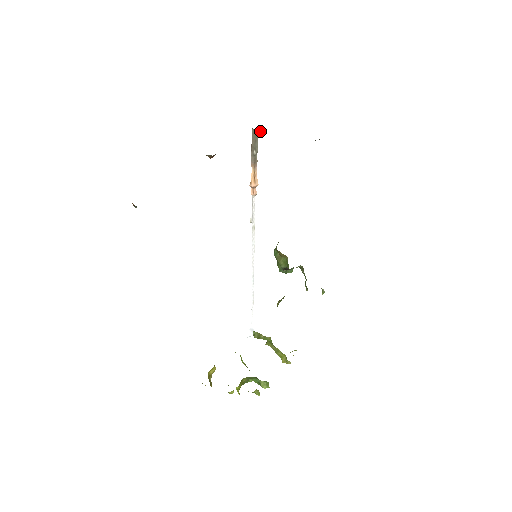
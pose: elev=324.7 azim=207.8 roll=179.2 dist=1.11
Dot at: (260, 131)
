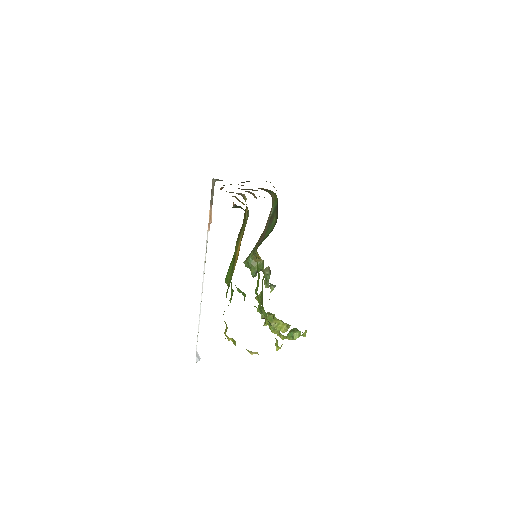
Dot at: occluded
